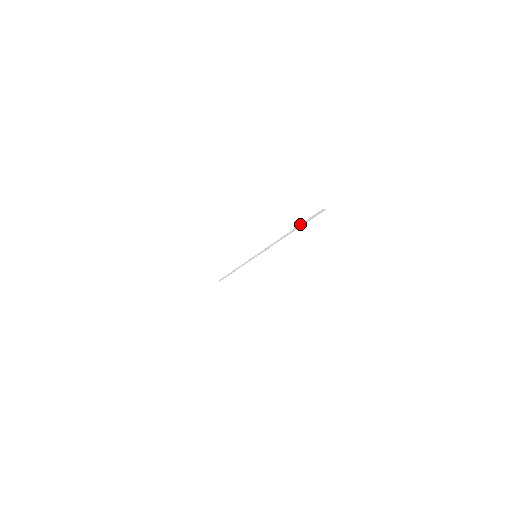
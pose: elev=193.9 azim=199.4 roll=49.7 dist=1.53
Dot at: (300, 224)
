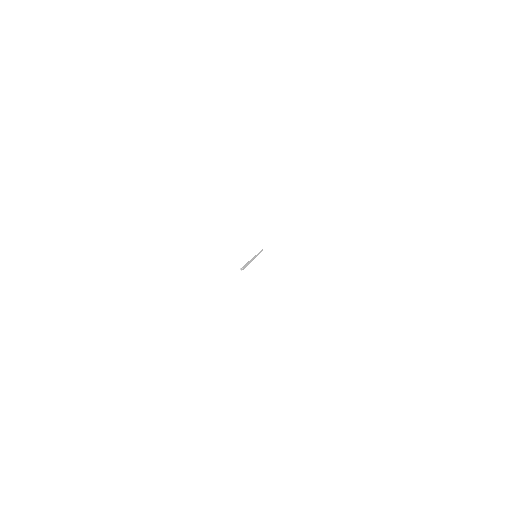
Dot at: occluded
